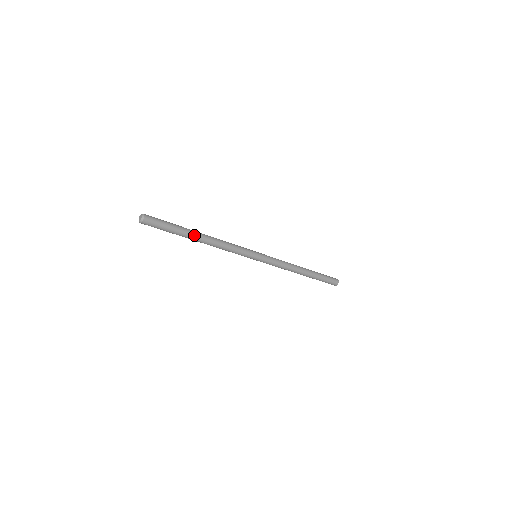
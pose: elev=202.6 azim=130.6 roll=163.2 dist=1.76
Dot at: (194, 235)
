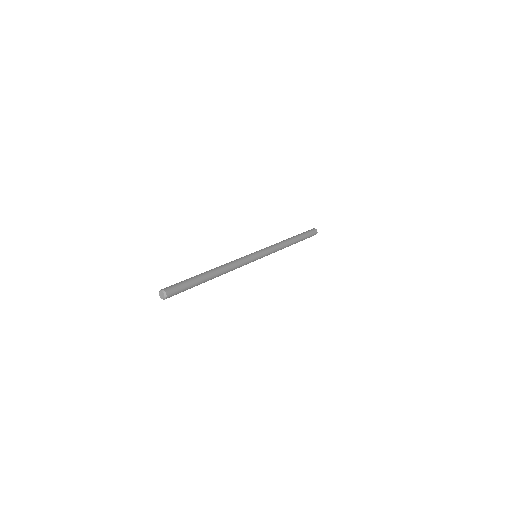
Dot at: occluded
